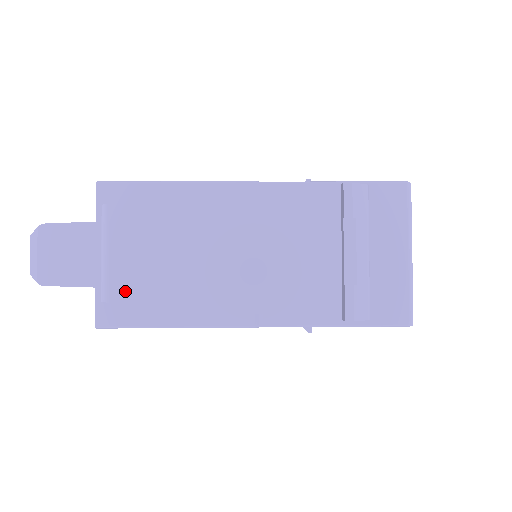
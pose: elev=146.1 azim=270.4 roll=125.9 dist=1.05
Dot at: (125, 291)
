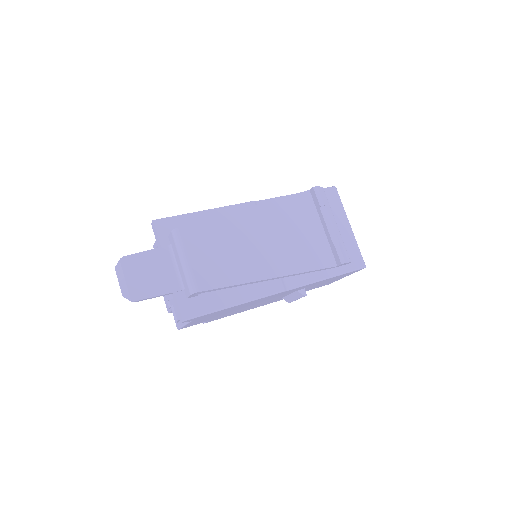
Dot at: (208, 281)
